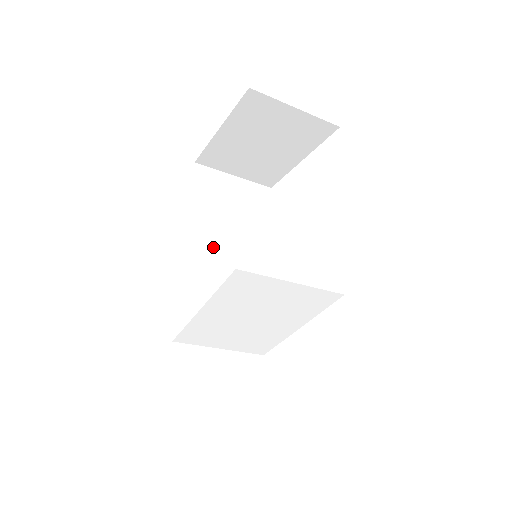
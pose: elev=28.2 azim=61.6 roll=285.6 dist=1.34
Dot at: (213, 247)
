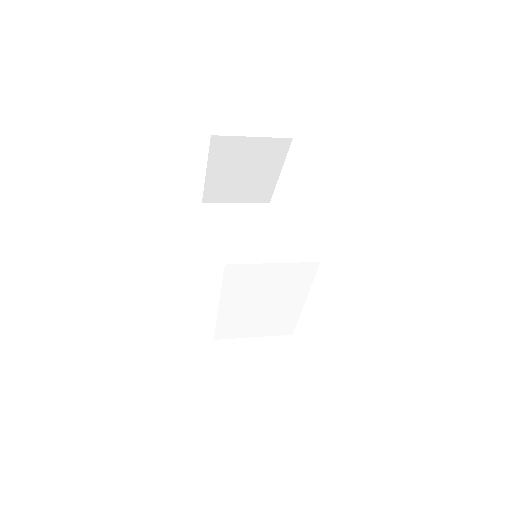
Dot at: (231, 262)
